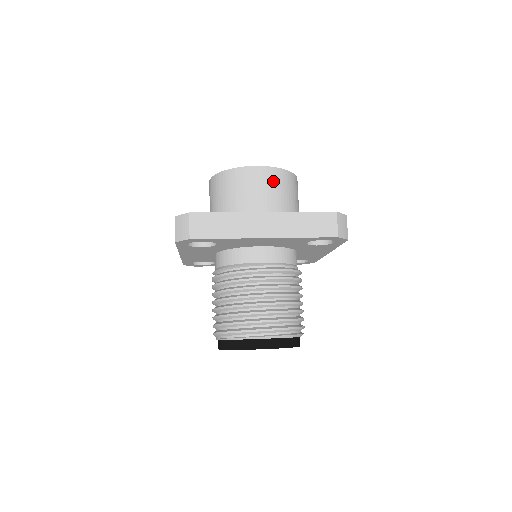
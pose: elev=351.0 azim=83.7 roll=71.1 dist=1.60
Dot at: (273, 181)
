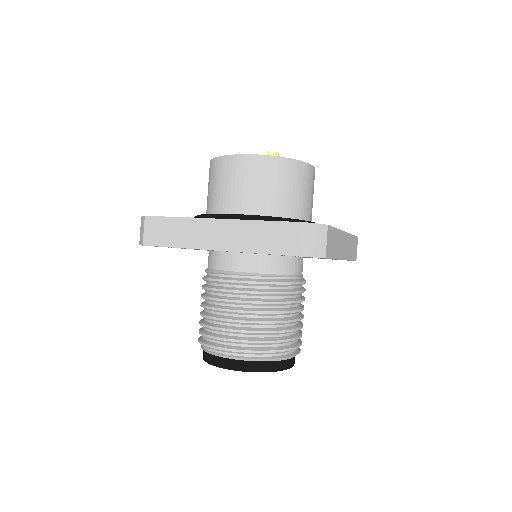
Dot at: (258, 173)
